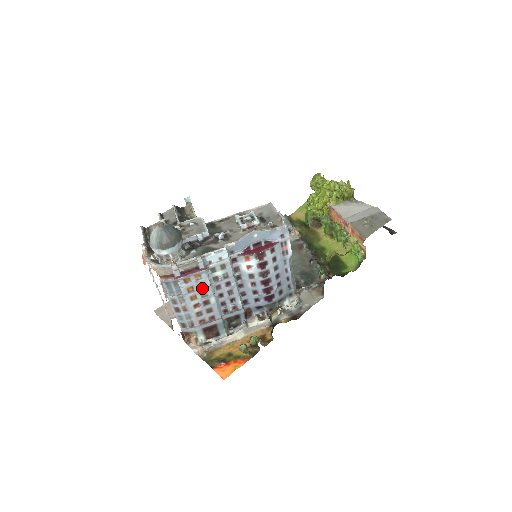
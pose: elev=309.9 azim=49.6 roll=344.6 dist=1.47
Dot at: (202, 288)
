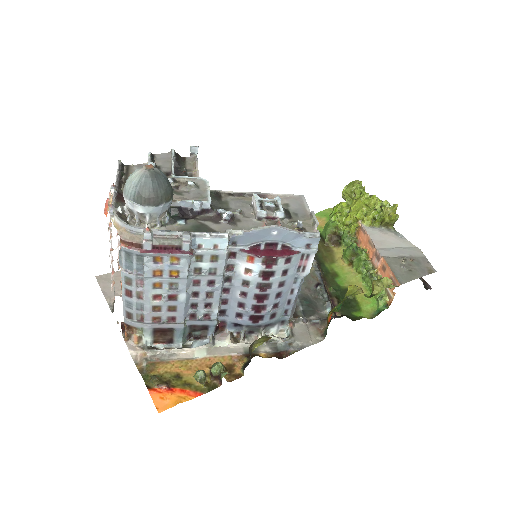
Dot at: (174, 277)
